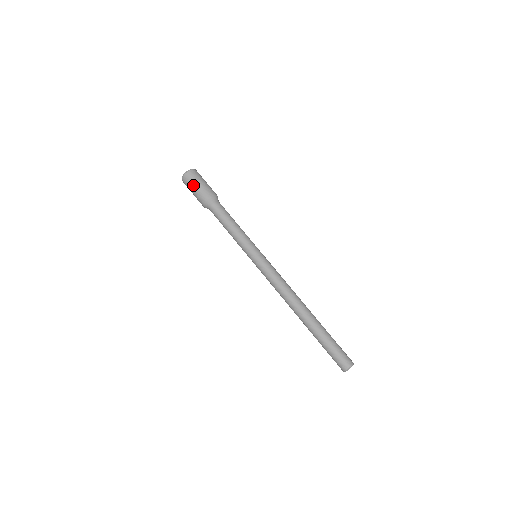
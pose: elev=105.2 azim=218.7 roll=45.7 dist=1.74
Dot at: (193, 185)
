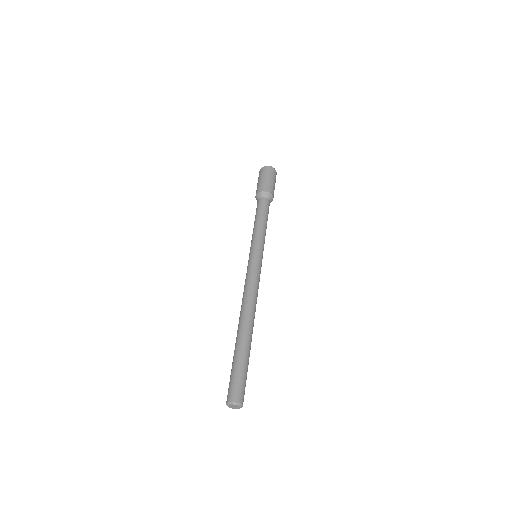
Dot at: (263, 176)
